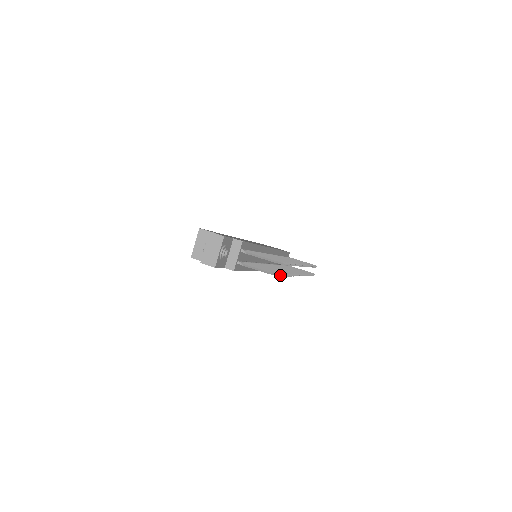
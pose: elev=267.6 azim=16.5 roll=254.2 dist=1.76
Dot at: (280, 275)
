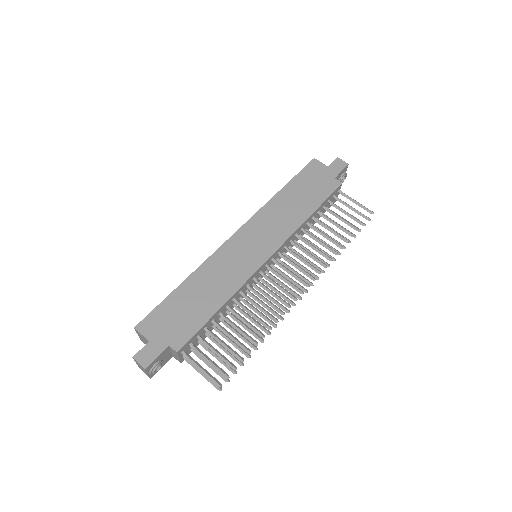
Dot at: (220, 390)
